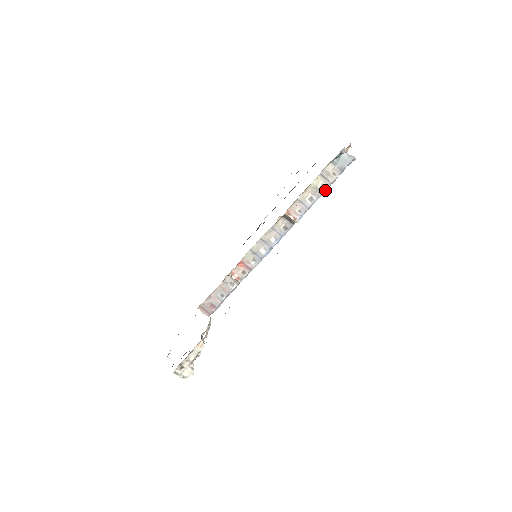
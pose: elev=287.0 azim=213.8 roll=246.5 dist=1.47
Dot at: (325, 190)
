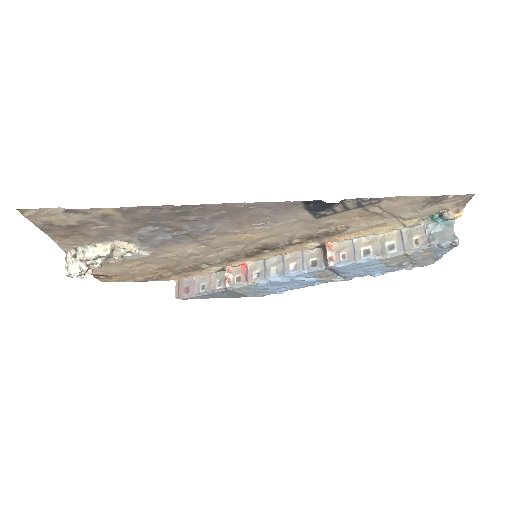
Dot at: (391, 254)
